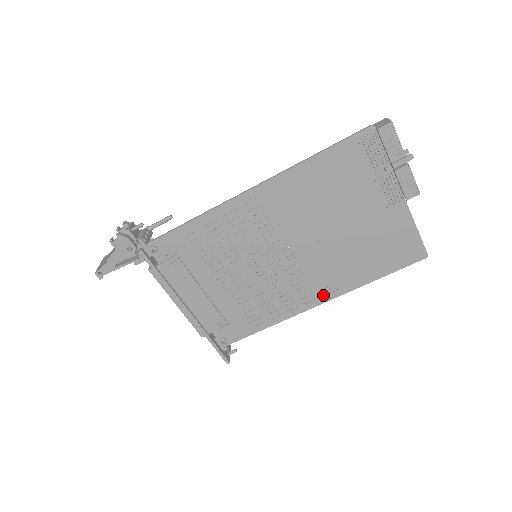
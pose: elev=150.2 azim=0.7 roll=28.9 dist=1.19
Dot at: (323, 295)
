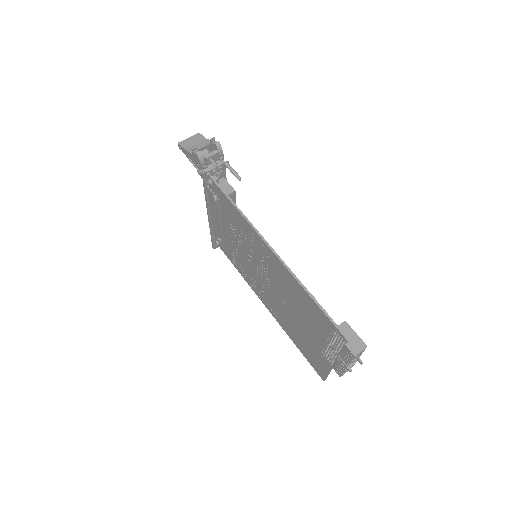
Dot at: (270, 308)
